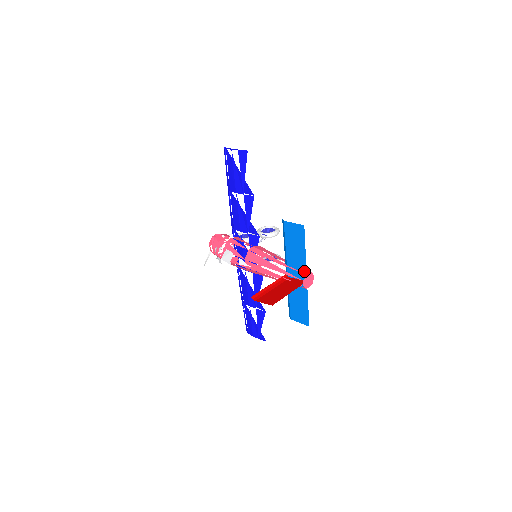
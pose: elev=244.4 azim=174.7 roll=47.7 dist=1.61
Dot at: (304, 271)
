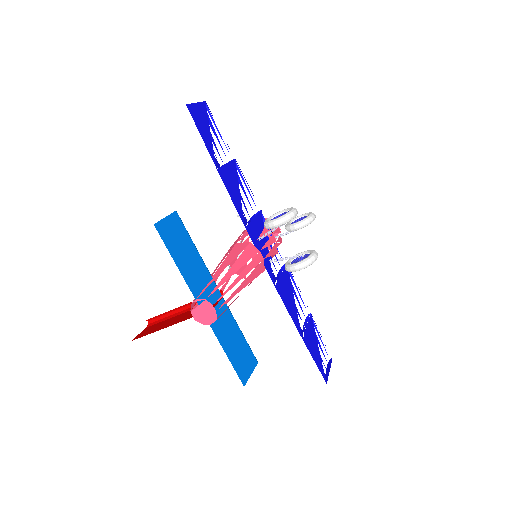
Dot at: (196, 296)
